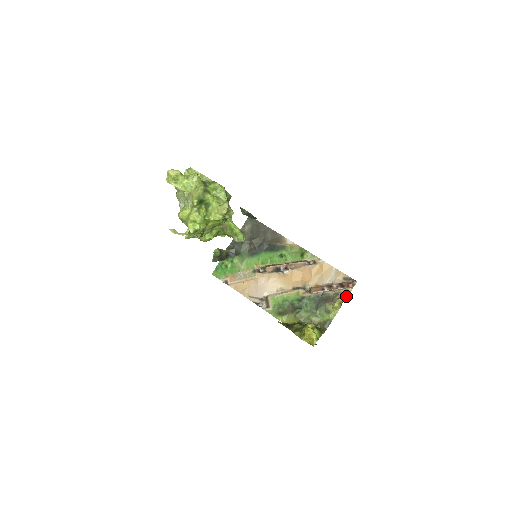
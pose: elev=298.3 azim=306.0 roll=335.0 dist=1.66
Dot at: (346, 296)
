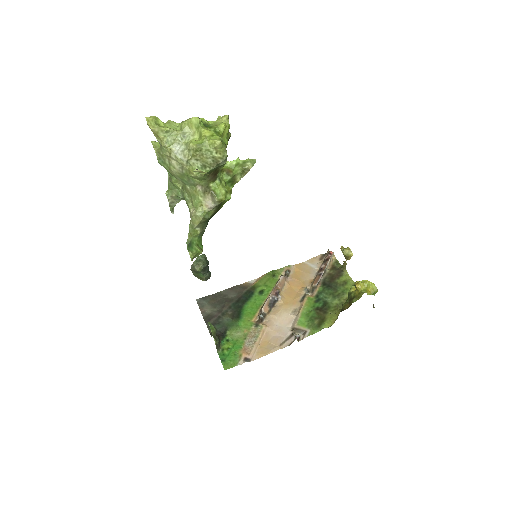
Dot at: (338, 264)
